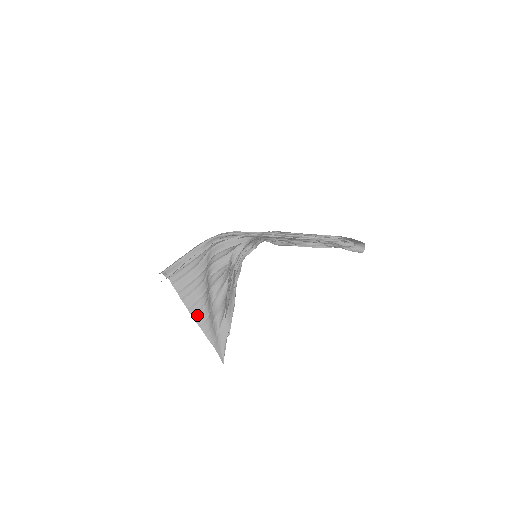
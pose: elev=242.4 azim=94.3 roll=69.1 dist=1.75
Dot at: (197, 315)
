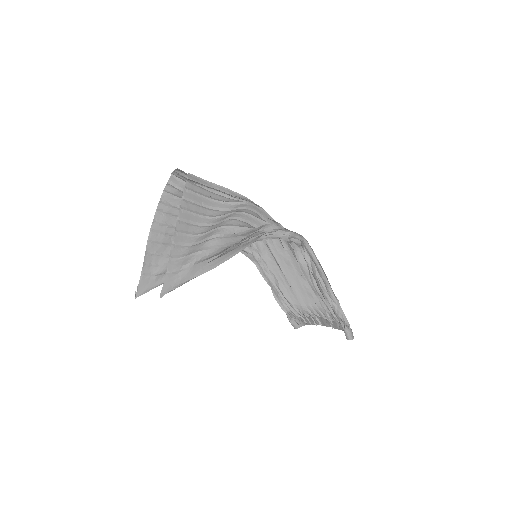
Dot at: (181, 233)
